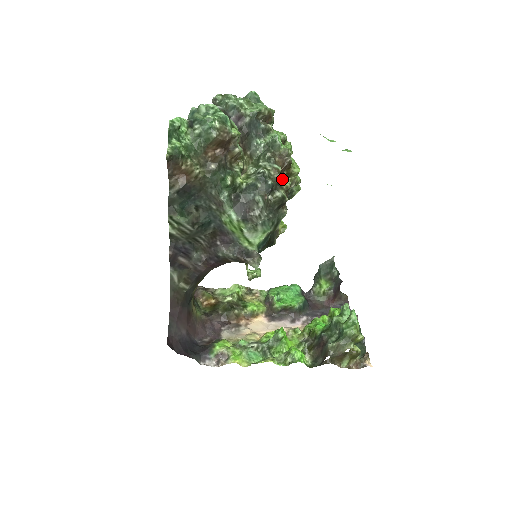
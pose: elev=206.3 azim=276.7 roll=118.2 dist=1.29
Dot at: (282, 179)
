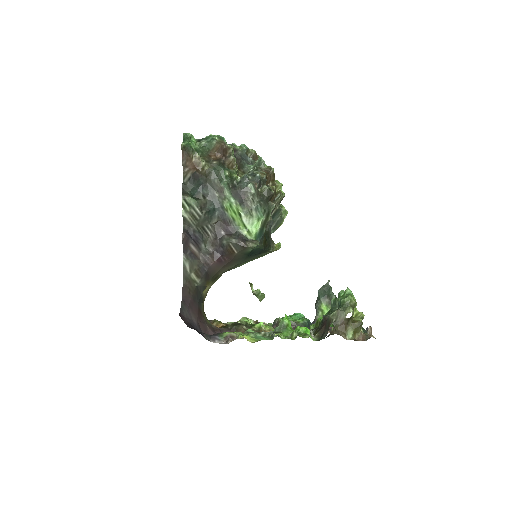
Dot at: occluded
